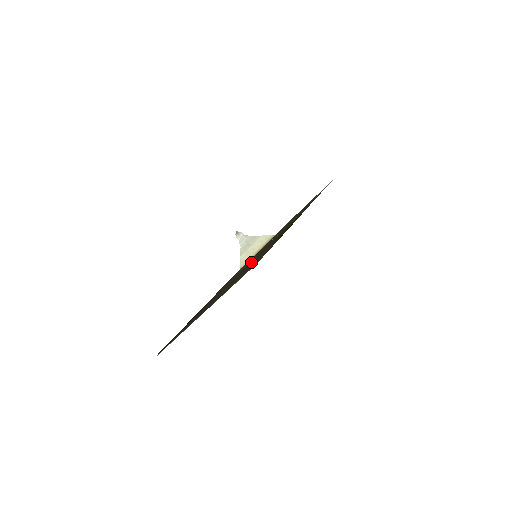
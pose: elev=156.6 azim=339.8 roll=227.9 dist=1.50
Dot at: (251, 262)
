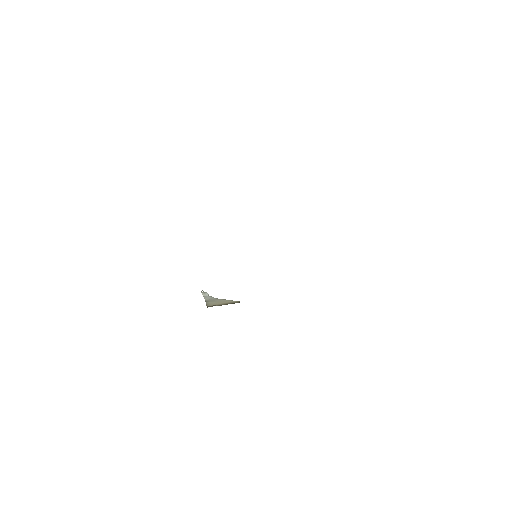
Dot at: occluded
